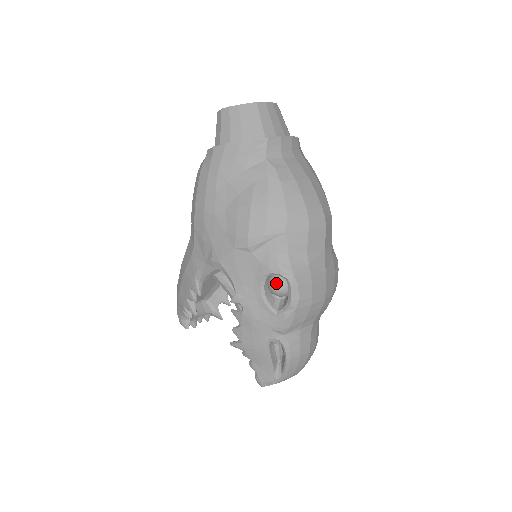
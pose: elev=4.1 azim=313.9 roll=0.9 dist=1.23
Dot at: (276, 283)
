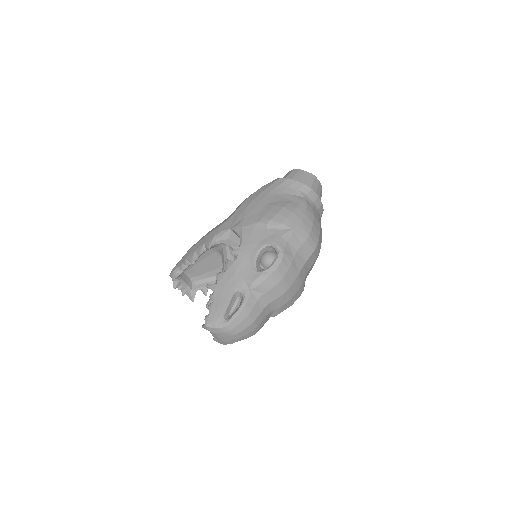
Dot at: (269, 254)
